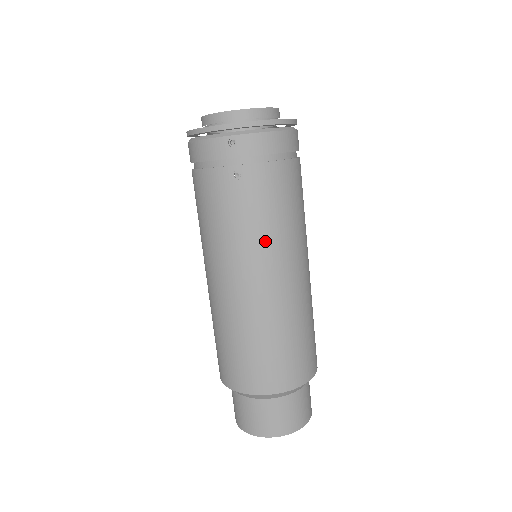
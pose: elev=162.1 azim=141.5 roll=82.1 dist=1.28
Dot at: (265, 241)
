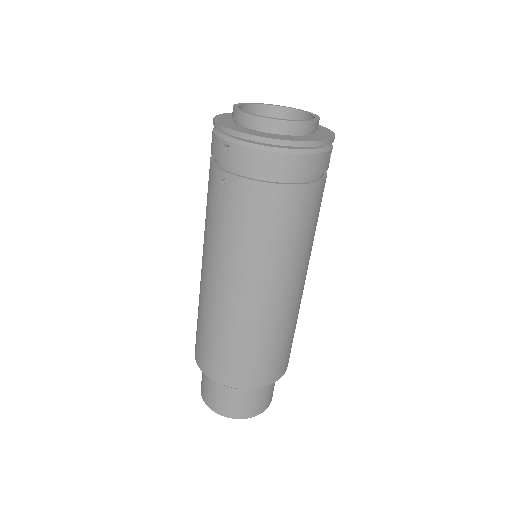
Dot at: (234, 253)
